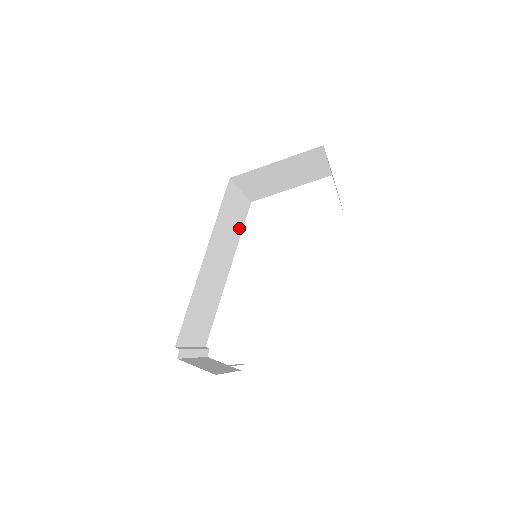
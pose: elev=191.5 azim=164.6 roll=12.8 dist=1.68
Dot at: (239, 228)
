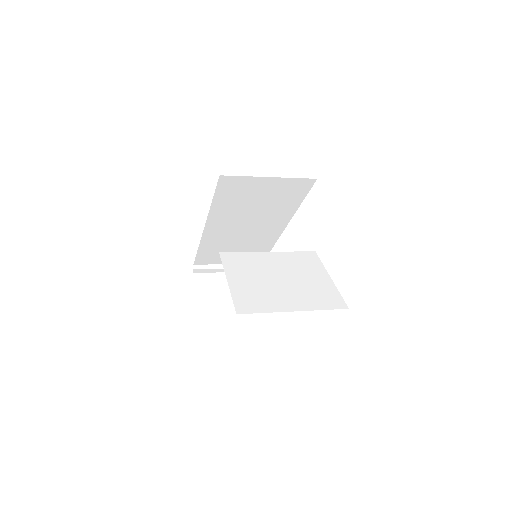
Dot at: (291, 200)
